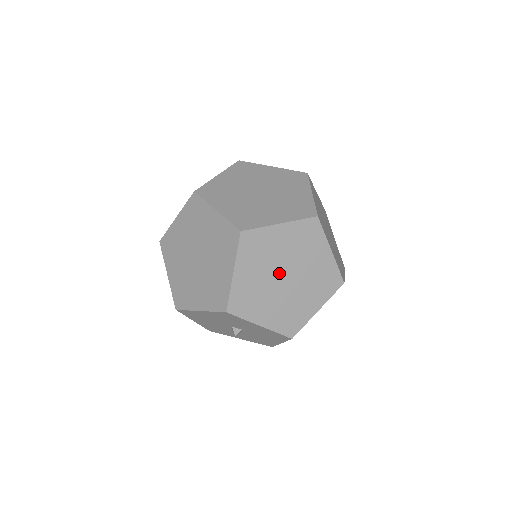
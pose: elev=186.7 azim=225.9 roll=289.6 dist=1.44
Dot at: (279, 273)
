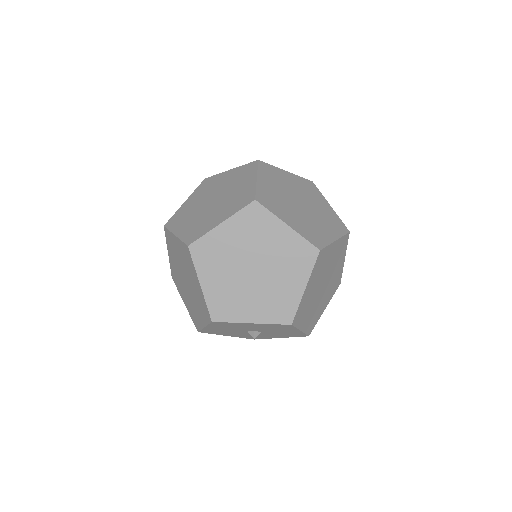
Dot at: (322, 283)
